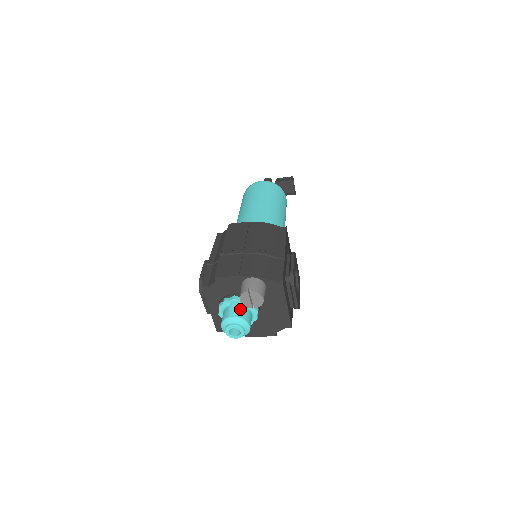
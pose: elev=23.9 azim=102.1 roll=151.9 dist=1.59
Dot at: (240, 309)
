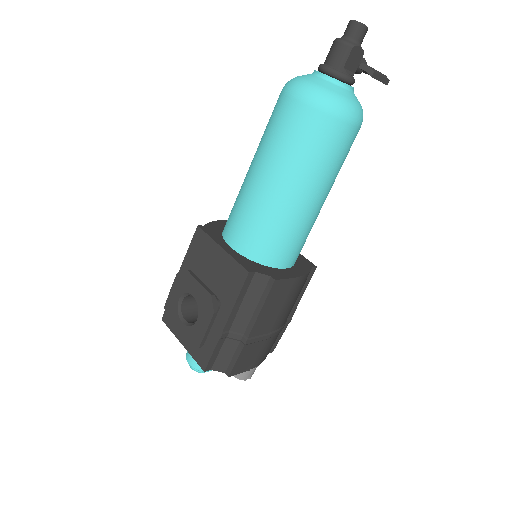
Dot at: occluded
